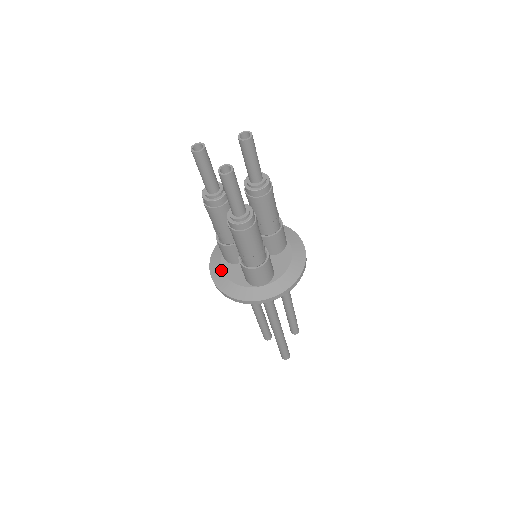
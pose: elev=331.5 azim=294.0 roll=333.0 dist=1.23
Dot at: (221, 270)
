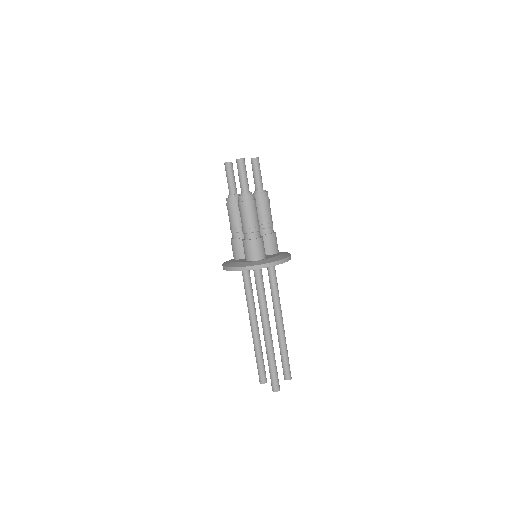
Dot at: (230, 261)
